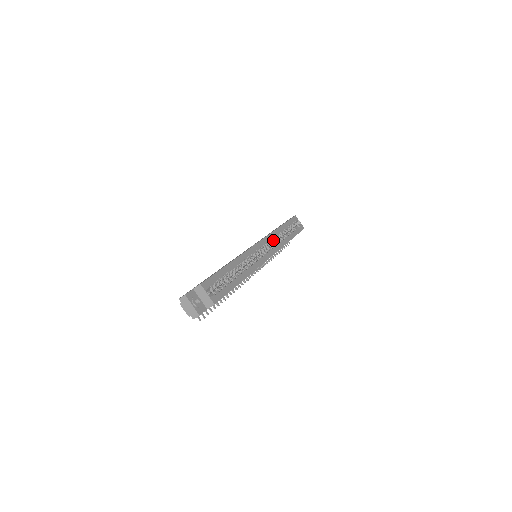
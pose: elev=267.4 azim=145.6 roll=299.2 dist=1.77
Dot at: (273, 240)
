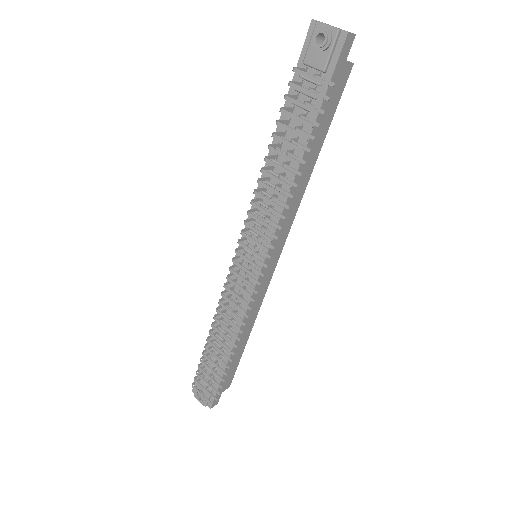
Dot at: occluded
